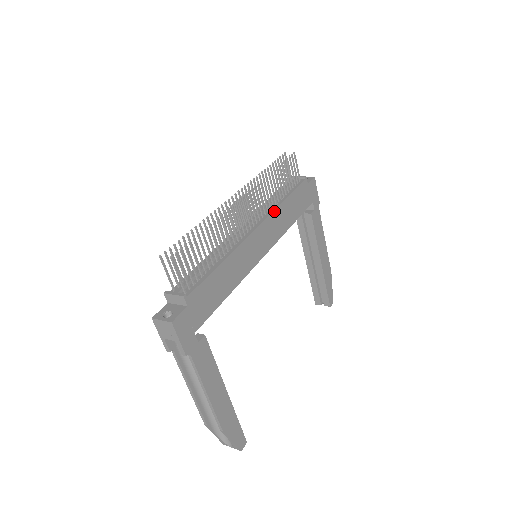
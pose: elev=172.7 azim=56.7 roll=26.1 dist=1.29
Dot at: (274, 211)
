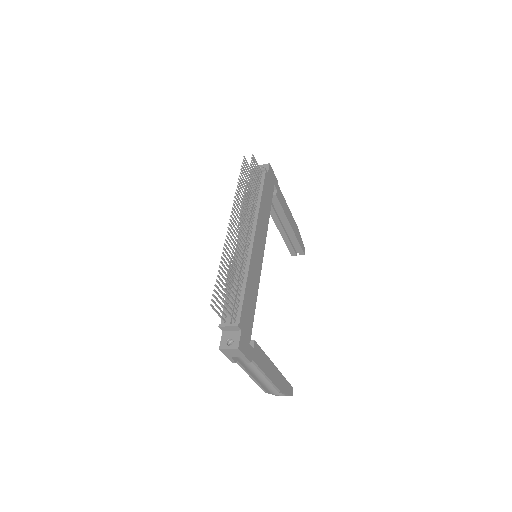
Dot at: (258, 215)
